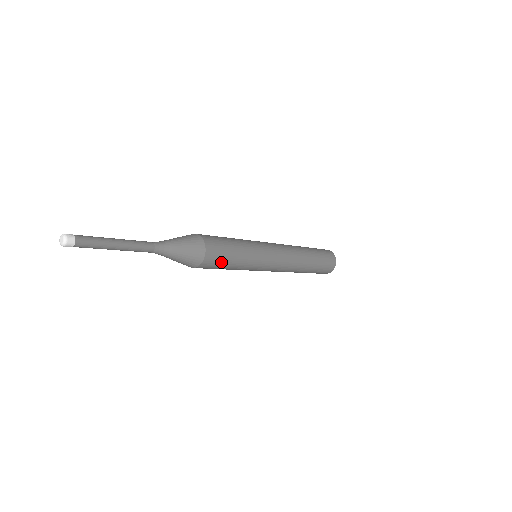
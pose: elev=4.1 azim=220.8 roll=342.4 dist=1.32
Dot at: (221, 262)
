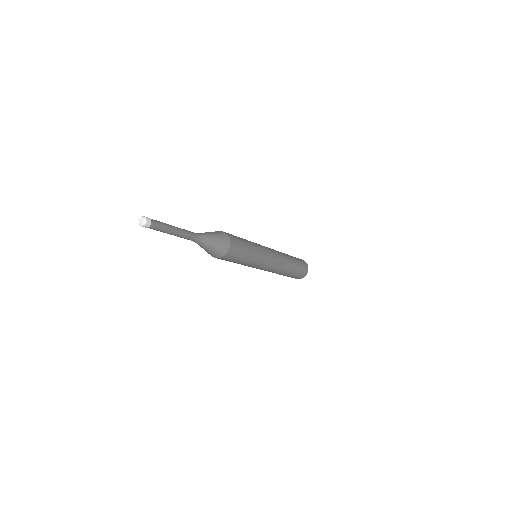
Dot at: (240, 243)
